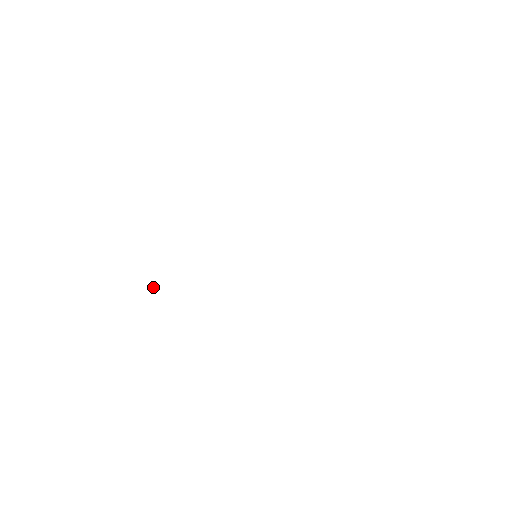
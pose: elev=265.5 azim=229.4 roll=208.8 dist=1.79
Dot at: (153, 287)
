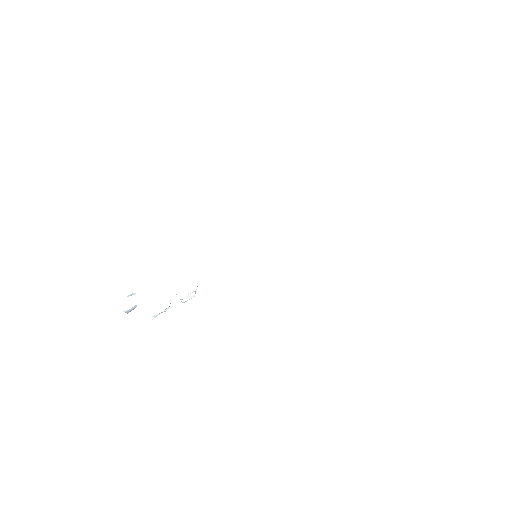
Dot at: (129, 295)
